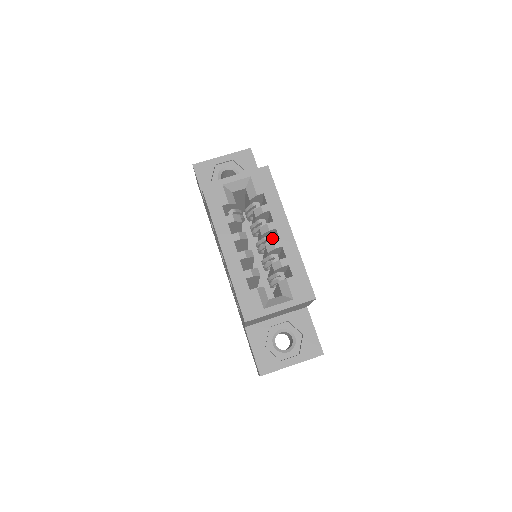
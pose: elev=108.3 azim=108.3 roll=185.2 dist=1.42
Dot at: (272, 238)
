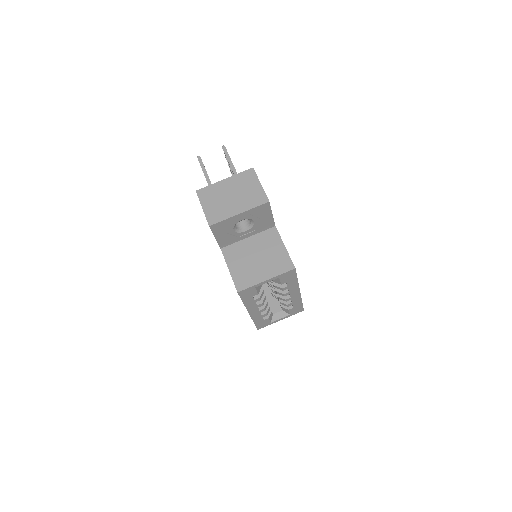
Dot at: occluded
